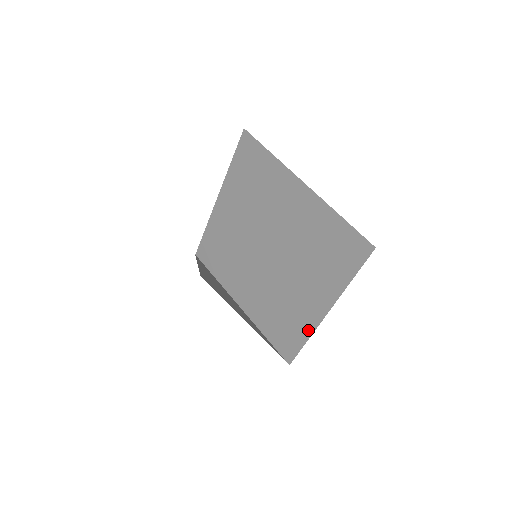
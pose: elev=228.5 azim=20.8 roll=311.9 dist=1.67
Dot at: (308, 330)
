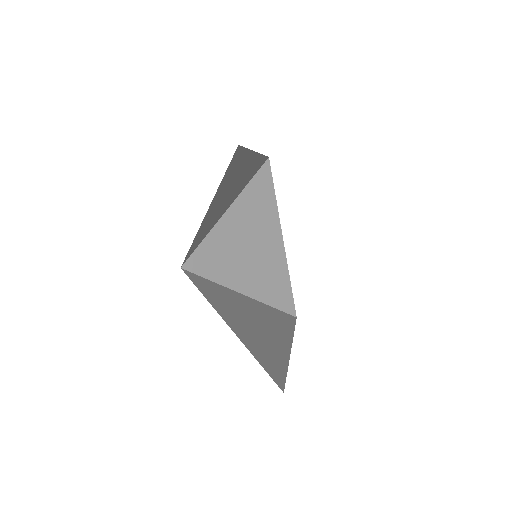
Dot at: occluded
